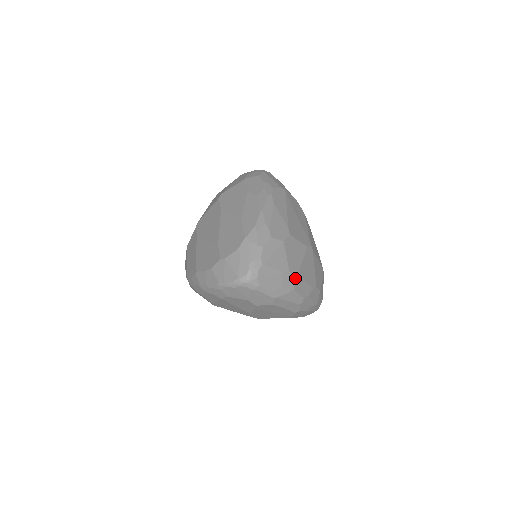
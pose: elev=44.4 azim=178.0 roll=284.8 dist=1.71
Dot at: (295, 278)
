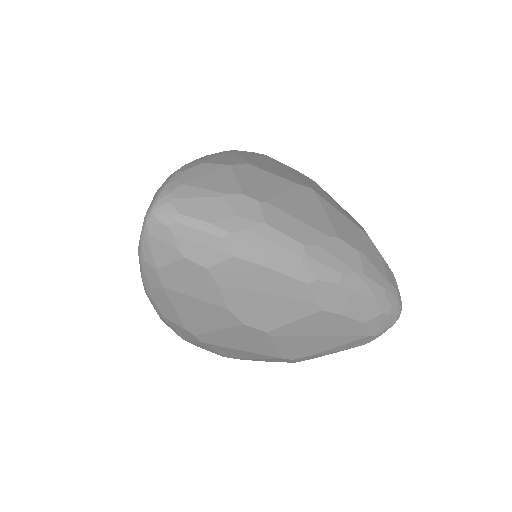
Dot at: (263, 206)
